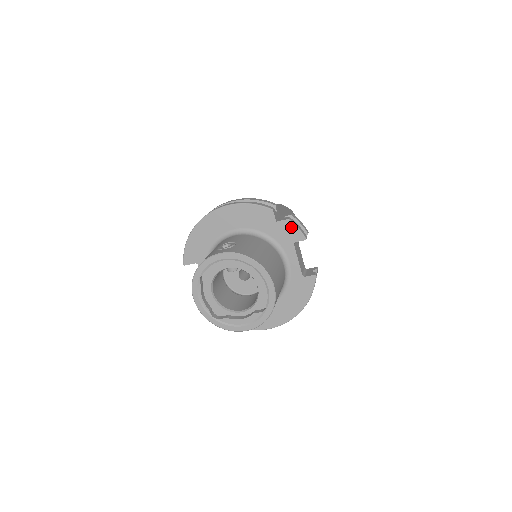
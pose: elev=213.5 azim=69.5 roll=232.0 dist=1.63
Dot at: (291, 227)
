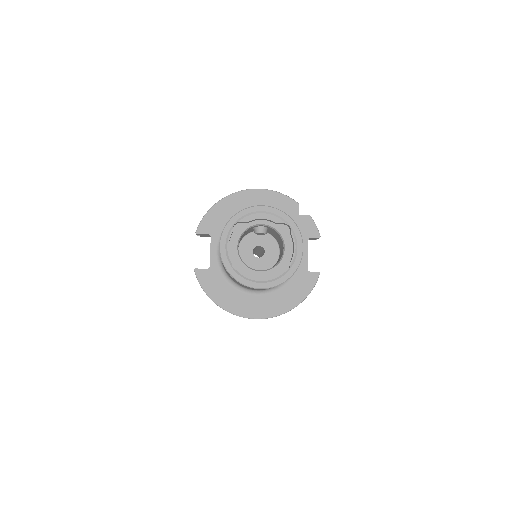
Dot at: (310, 223)
